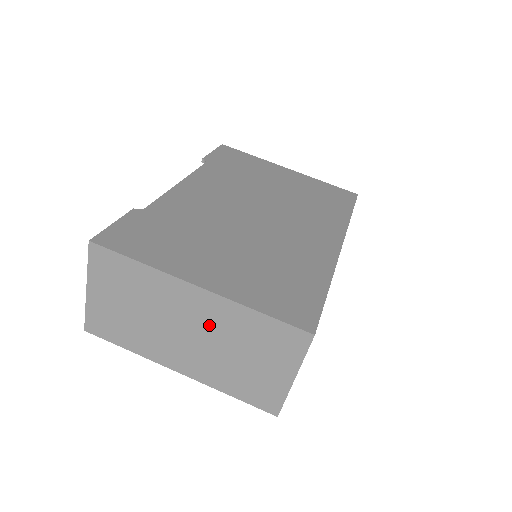
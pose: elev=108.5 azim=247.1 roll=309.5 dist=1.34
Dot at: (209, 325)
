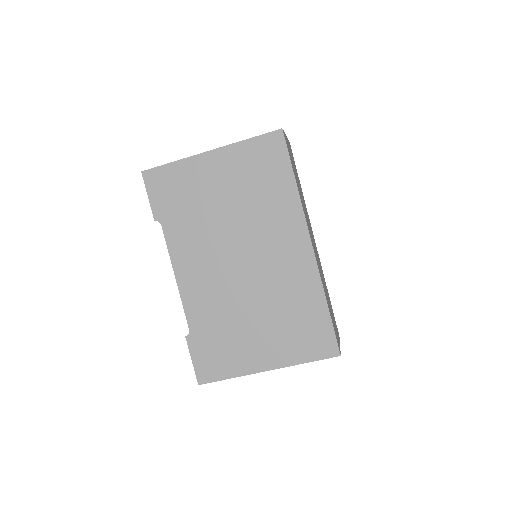
Dot at: occluded
